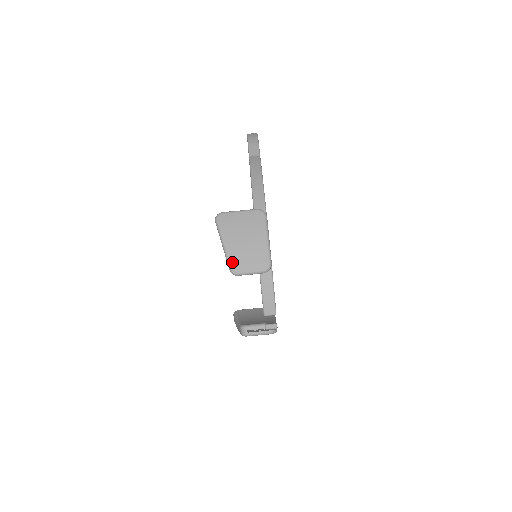
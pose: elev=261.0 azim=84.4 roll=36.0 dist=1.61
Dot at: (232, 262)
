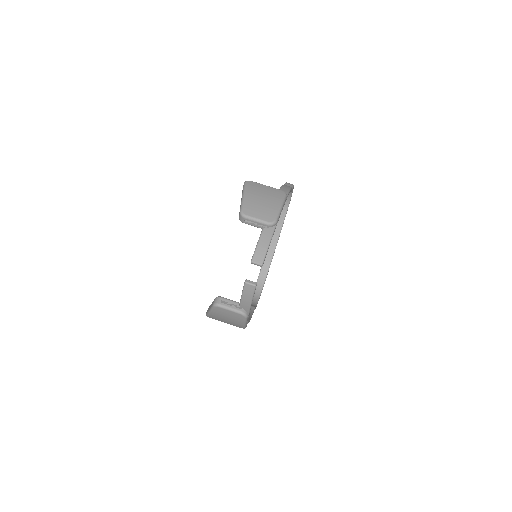
Dot at: (245, 206)
